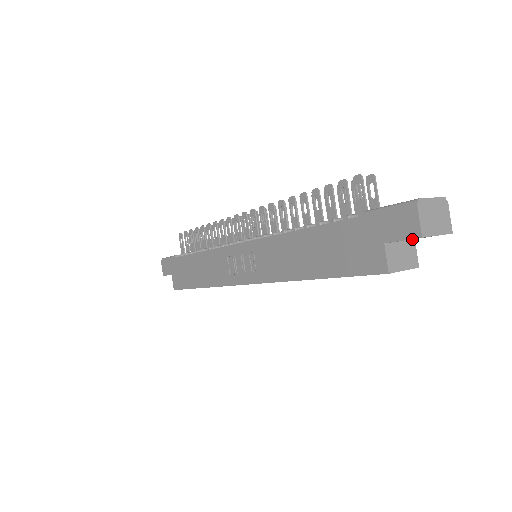
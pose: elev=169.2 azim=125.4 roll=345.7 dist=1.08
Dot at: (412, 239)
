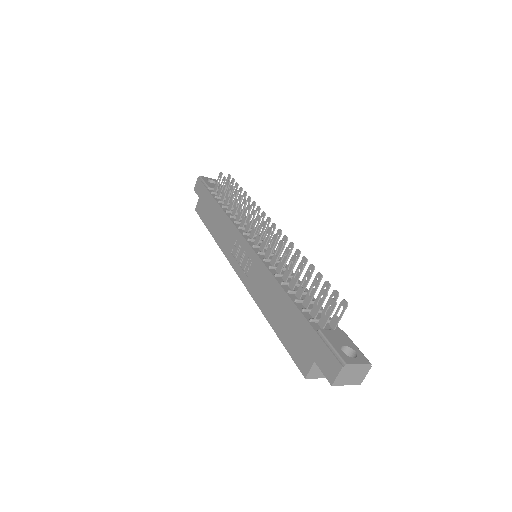
Dot at: occluded
